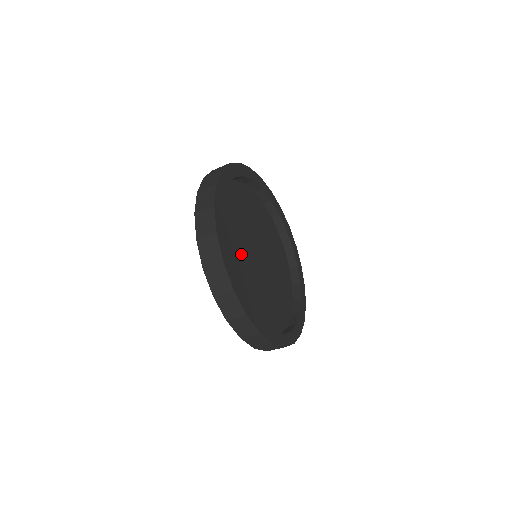
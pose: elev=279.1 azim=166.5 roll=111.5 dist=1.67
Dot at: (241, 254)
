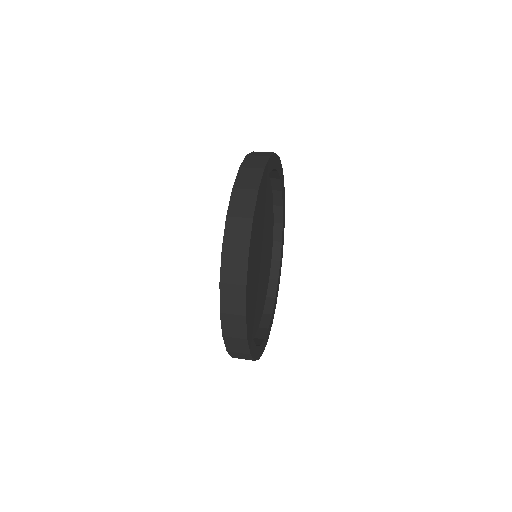
Dot at: (255, 229)
